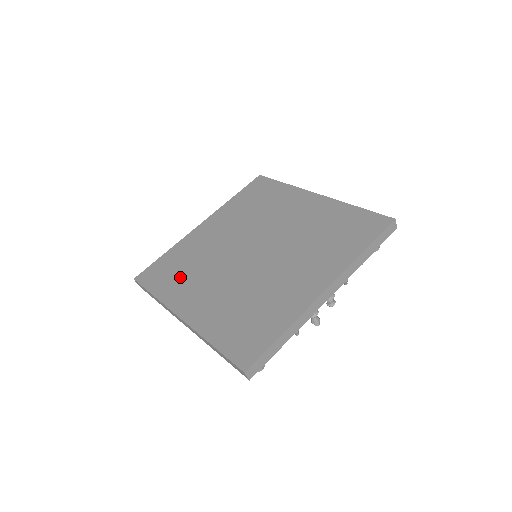
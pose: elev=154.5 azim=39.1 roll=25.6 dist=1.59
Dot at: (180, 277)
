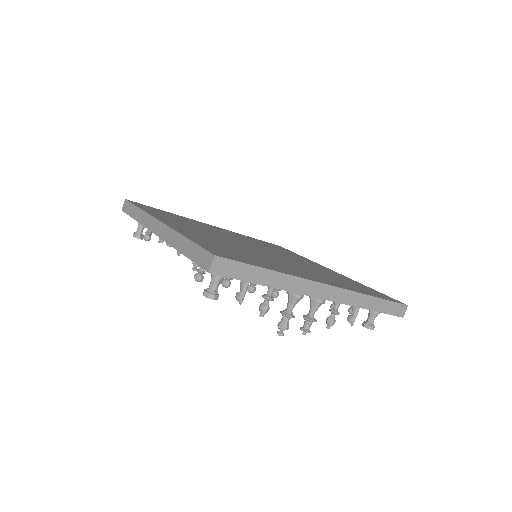
Dot at: (175, 219)
